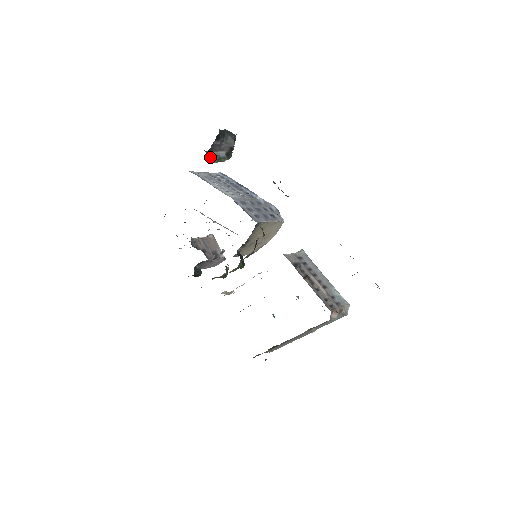
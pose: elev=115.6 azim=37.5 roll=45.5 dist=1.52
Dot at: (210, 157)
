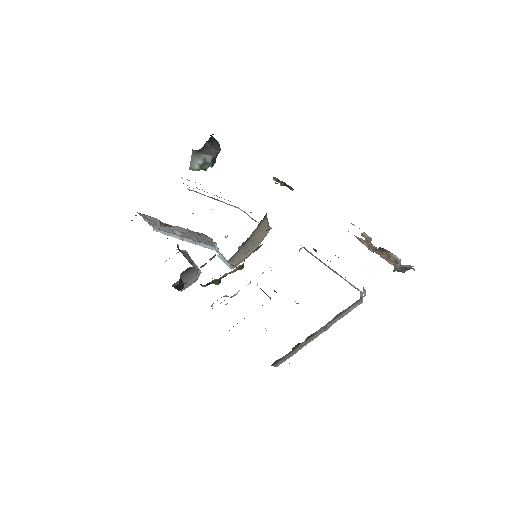
Dot at: (193, 162)
